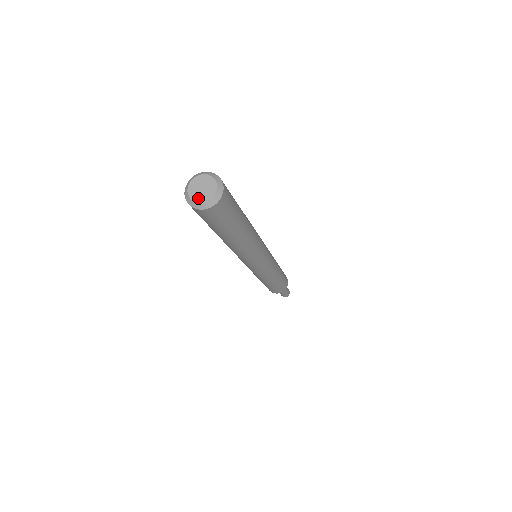
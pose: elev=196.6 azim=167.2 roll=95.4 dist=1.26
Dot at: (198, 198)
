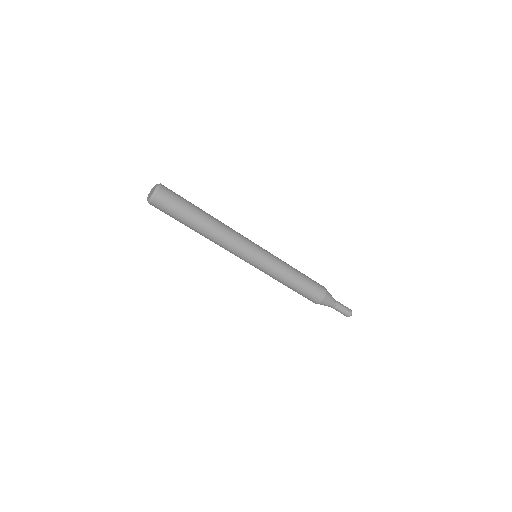
Dot at: (149, 197)
